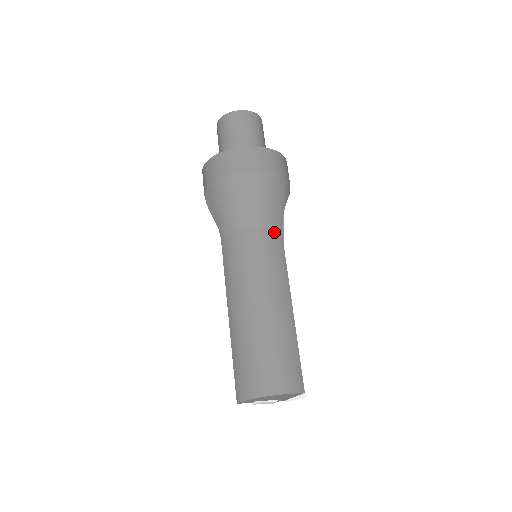
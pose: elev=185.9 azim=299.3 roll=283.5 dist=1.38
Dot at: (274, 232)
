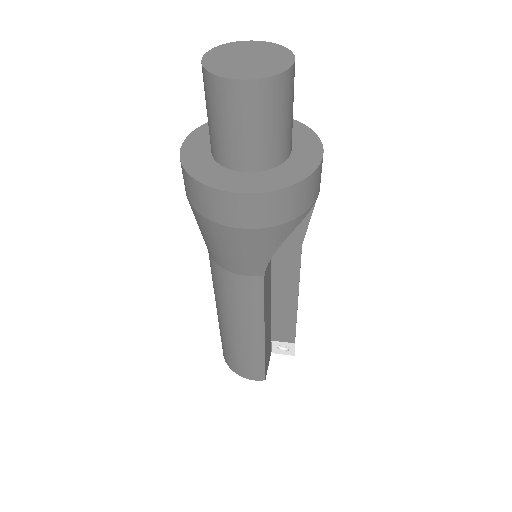
Dot at: (249, 280)
